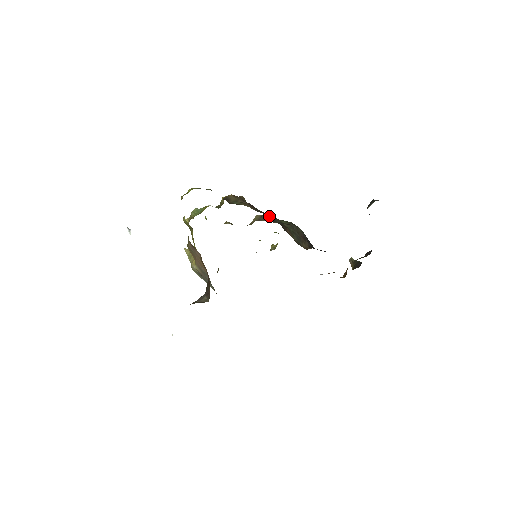
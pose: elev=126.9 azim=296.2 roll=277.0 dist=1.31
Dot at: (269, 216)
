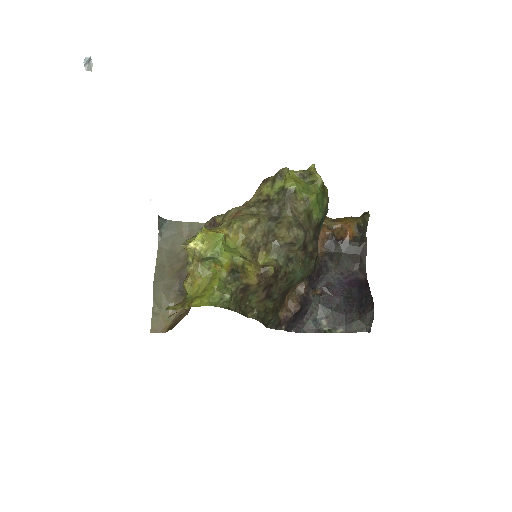
Dot at: (270, 315)
